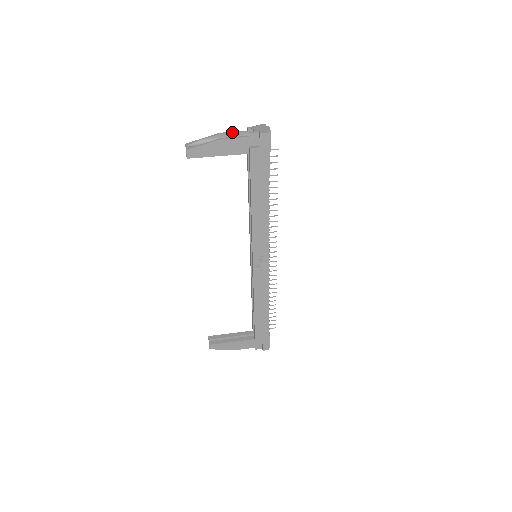
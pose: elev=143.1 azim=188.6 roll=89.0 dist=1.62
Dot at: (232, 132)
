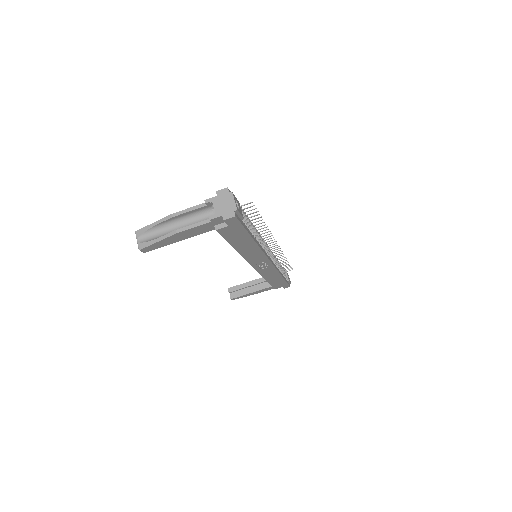
Dot at: (187, 210)
